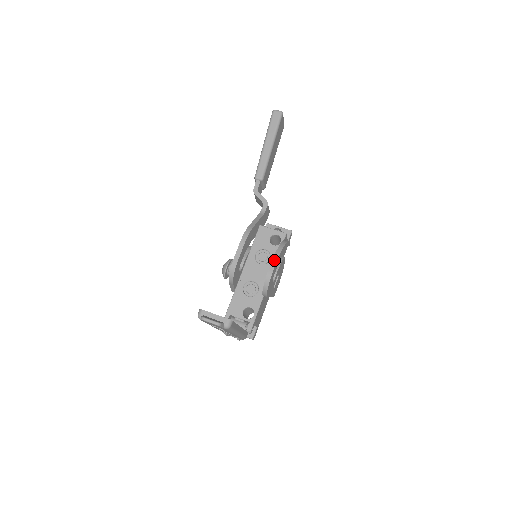
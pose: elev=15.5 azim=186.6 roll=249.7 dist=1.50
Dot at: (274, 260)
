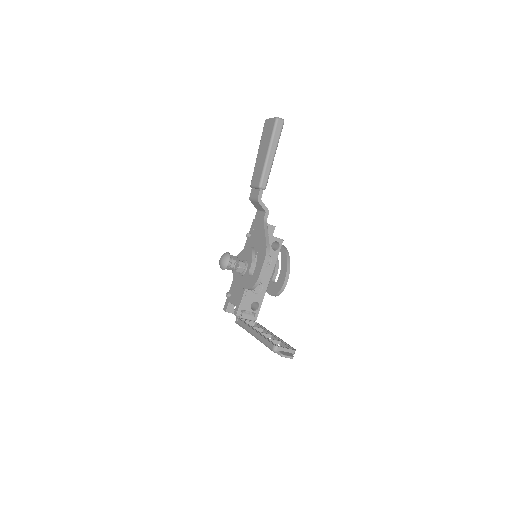
Dot at: (288, 274)
